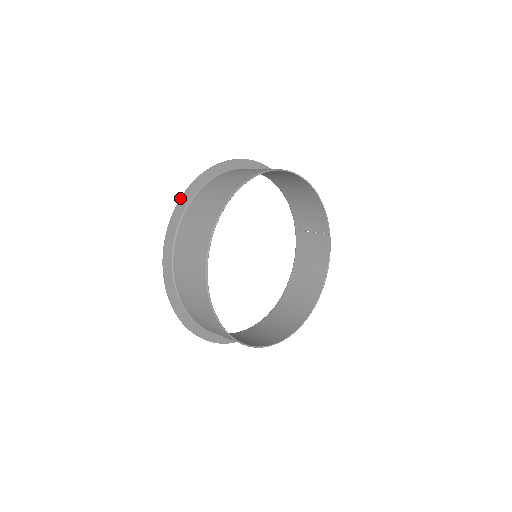
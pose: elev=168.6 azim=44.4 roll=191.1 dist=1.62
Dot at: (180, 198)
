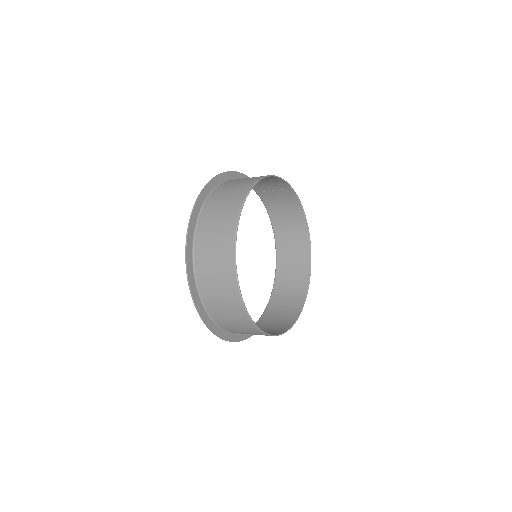
Dot at: (188, 283)
